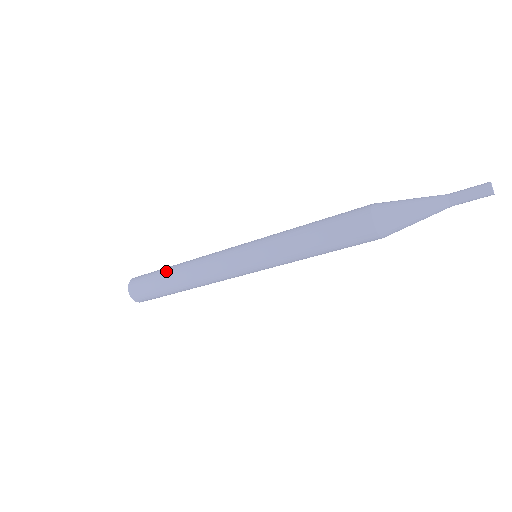
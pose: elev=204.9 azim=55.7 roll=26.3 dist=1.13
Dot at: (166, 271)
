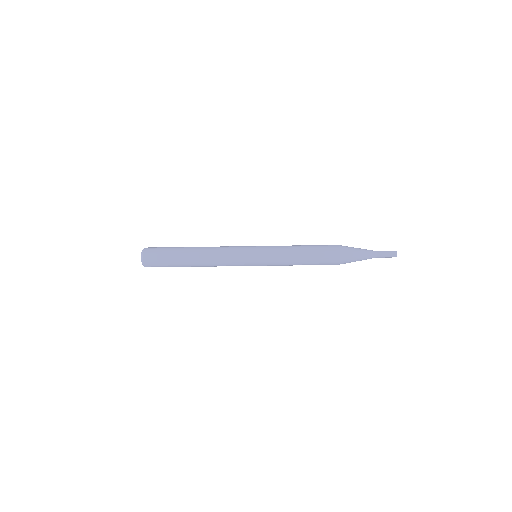
Dot at: (183, 249)
